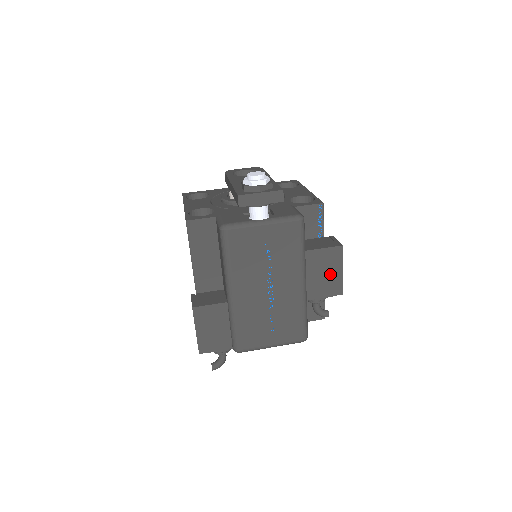
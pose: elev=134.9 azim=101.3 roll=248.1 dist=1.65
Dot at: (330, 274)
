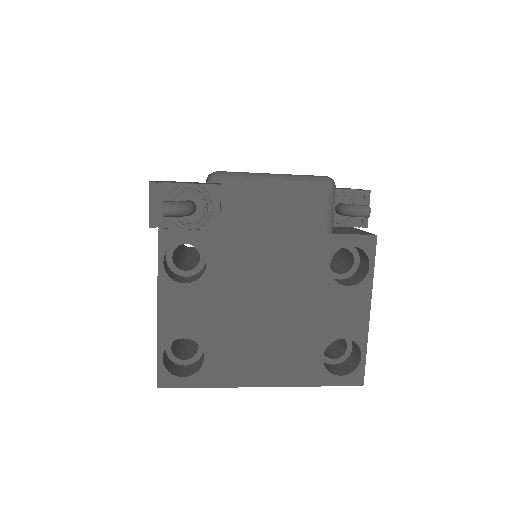
Dot at: occluded
